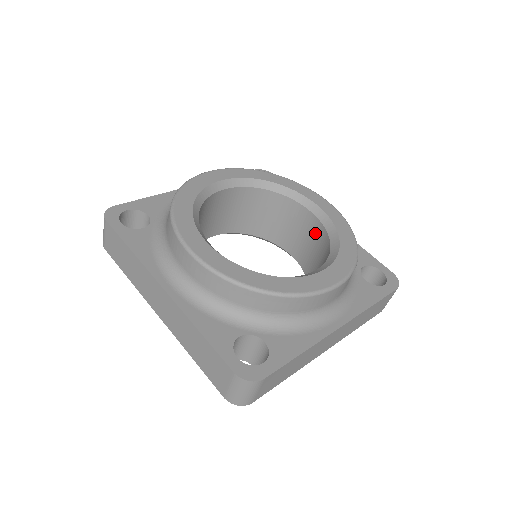
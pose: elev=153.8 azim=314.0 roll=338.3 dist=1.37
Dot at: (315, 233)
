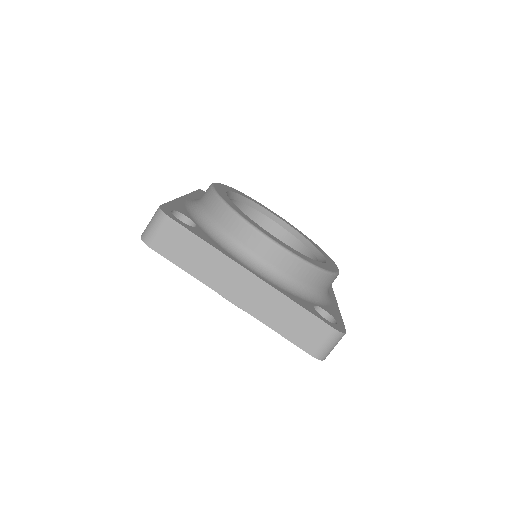
Dot at: (280, 239)
